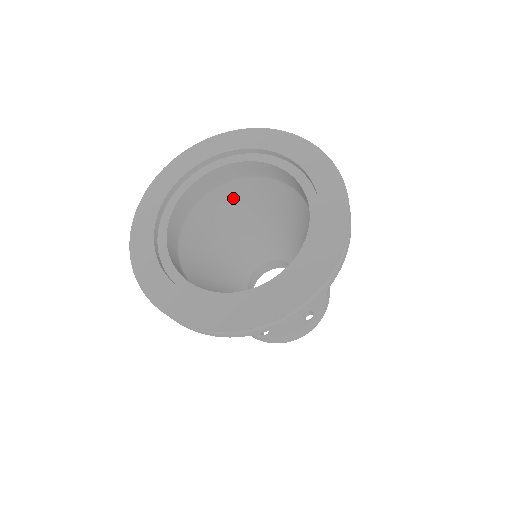
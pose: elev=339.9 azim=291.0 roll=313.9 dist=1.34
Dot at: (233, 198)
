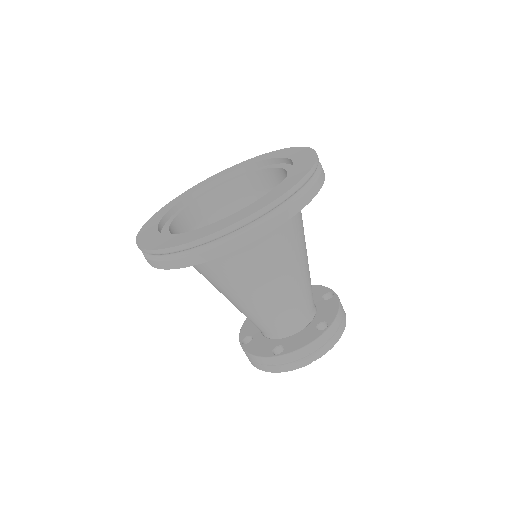
Dot at: occluded
